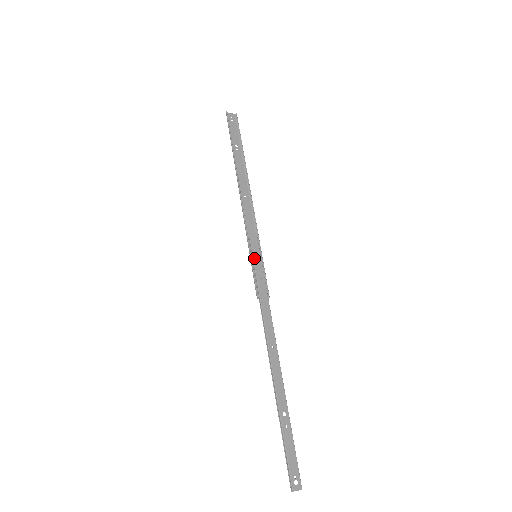
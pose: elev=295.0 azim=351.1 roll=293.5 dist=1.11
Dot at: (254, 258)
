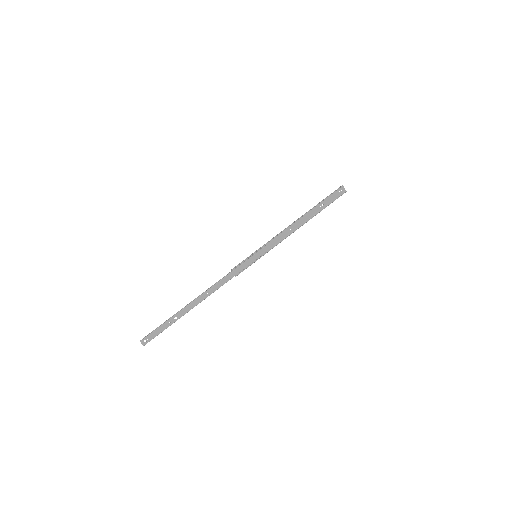
Dot at: (254, 256)
